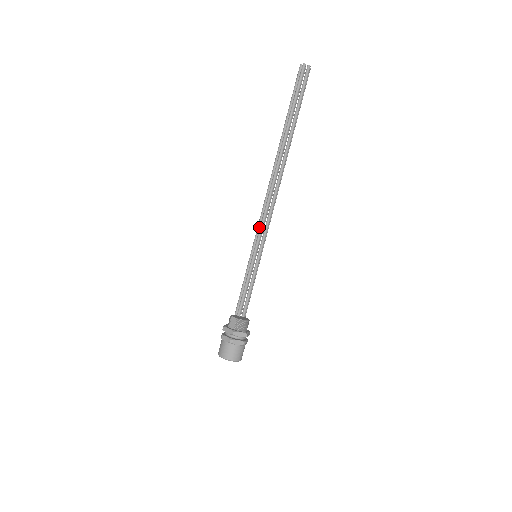
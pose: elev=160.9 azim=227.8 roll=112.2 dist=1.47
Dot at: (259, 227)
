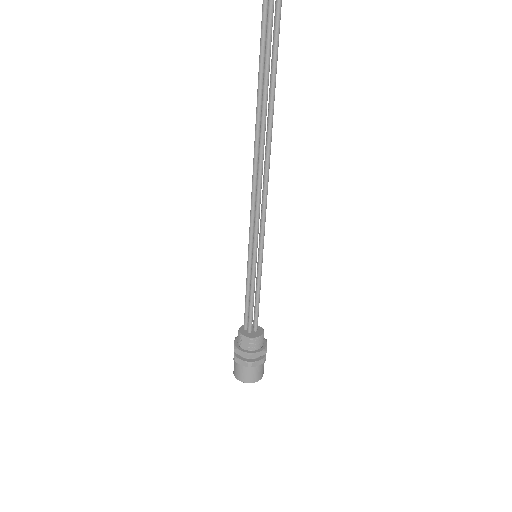
Dot at: (253, 219)
